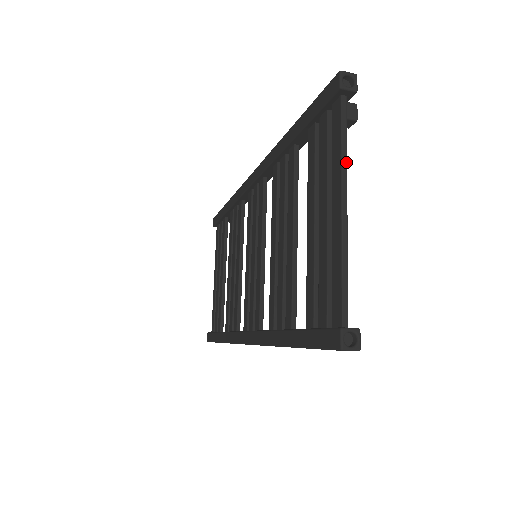
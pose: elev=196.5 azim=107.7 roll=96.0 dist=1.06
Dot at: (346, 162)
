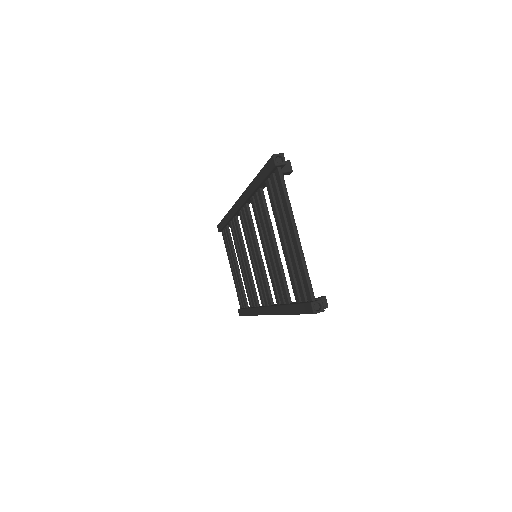
Dot at: (291, 207)
